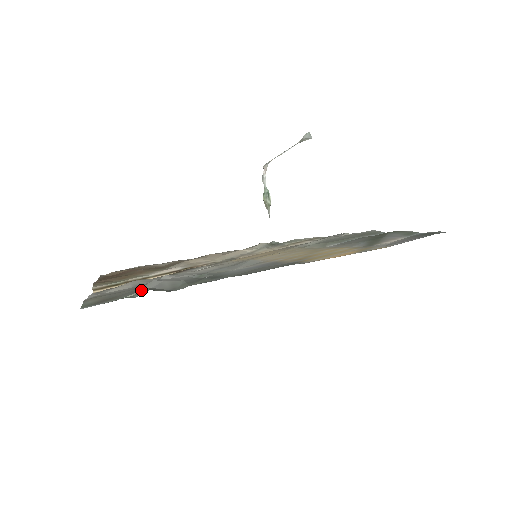
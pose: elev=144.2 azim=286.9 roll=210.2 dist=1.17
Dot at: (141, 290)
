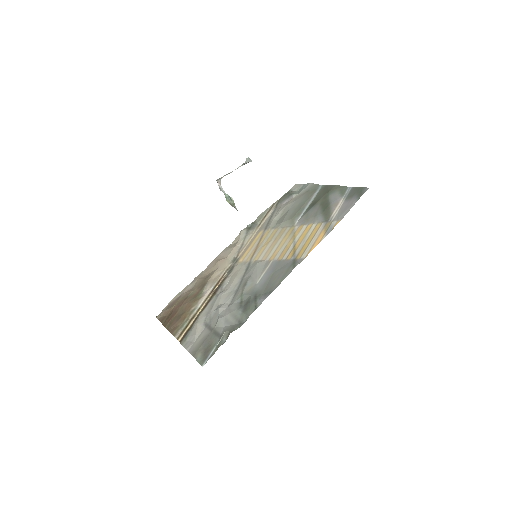
Dot at: (219, 331)
